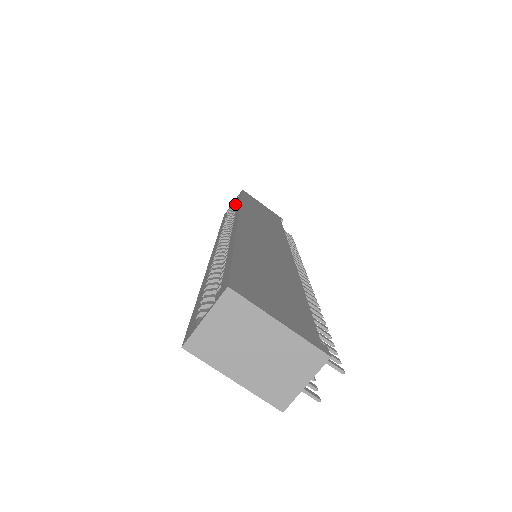
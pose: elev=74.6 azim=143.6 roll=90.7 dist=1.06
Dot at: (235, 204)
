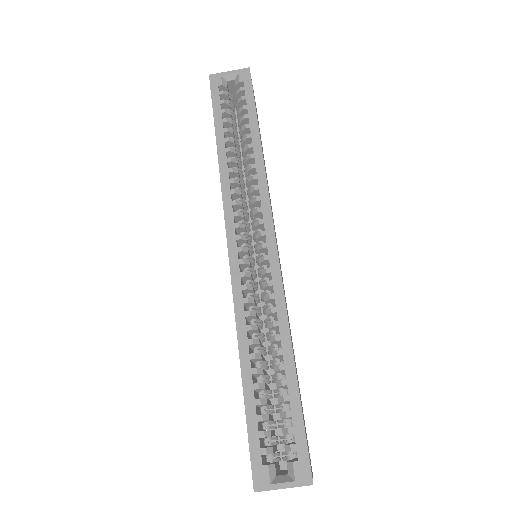
Dot at: (231, 78)
